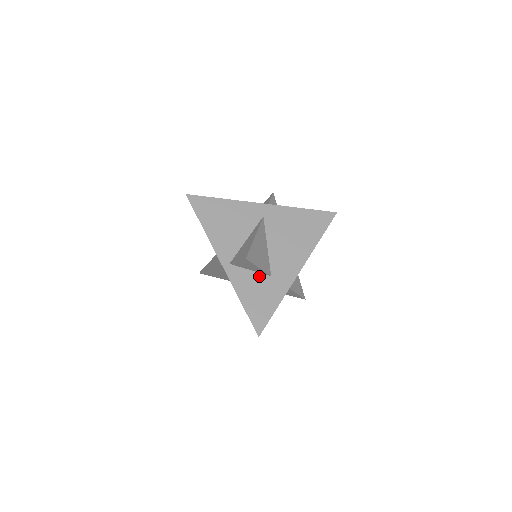
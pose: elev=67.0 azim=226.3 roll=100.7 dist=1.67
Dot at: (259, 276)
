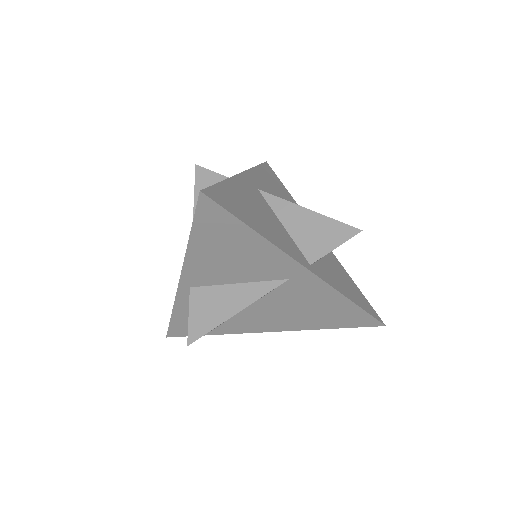
Dot at: occluded
